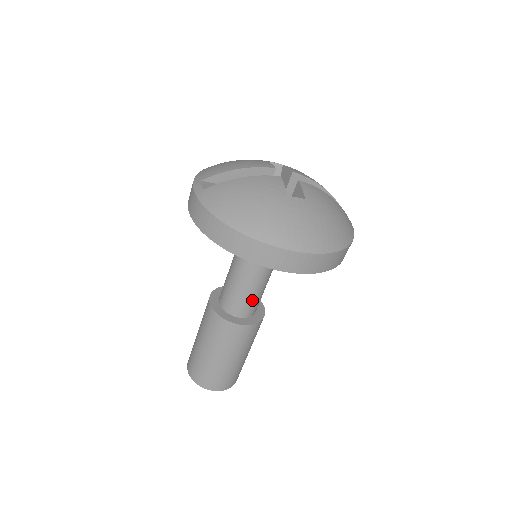
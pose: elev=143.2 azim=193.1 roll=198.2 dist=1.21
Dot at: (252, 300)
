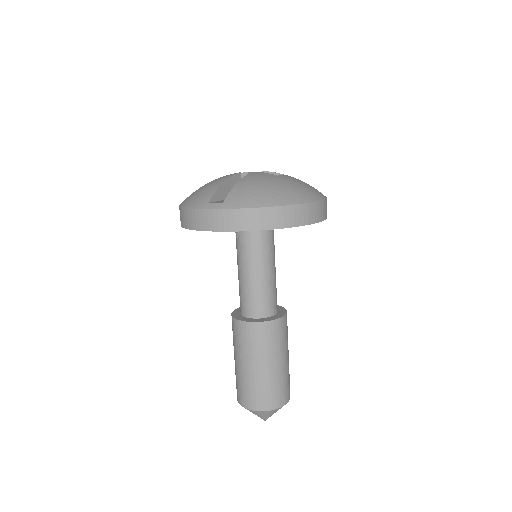
Dot at: (276, 292)
